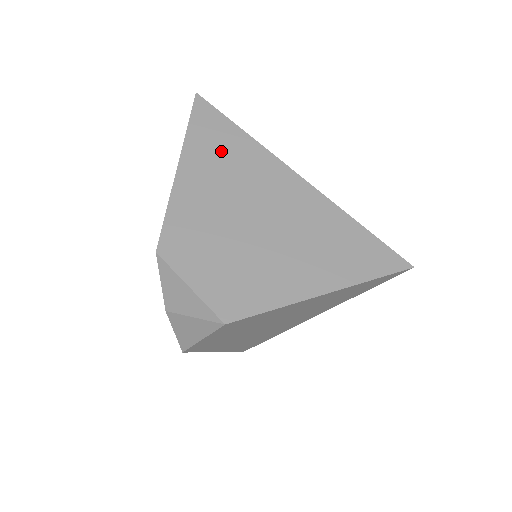
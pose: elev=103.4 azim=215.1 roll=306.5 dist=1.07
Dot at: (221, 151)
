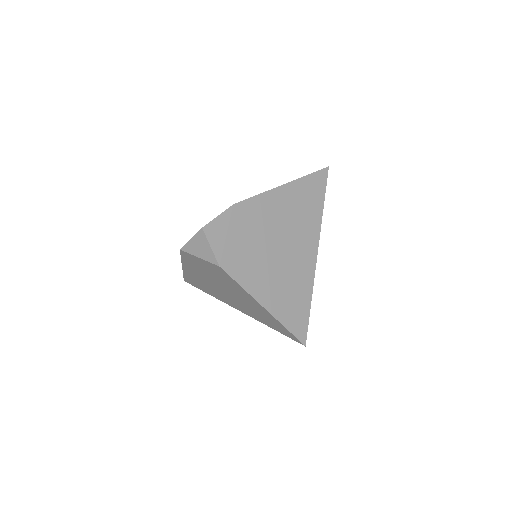
Dot at: (305, 203)
